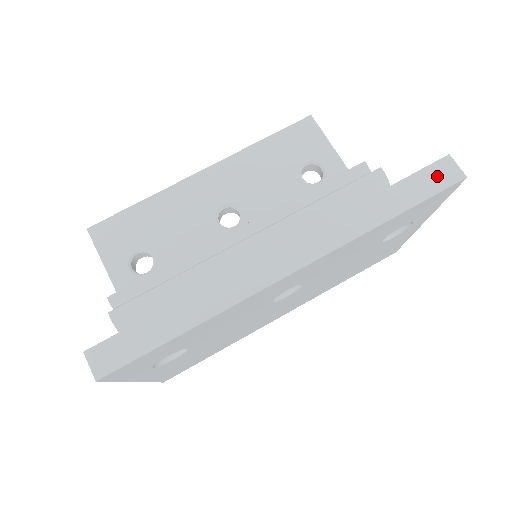
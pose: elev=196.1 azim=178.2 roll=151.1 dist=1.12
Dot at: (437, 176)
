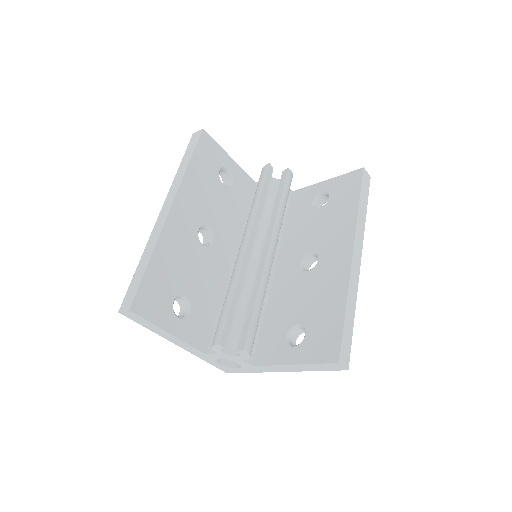
Dot at: (366, 181)
